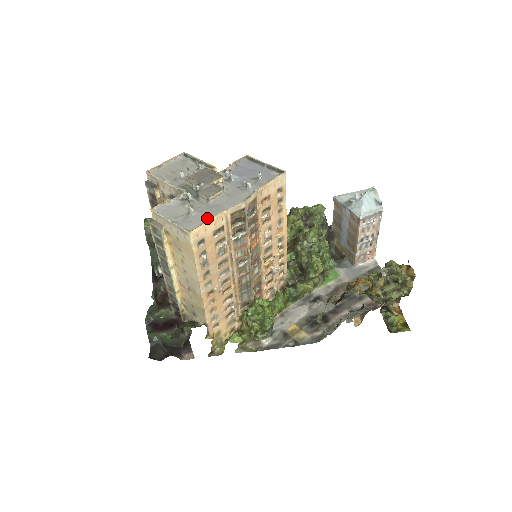
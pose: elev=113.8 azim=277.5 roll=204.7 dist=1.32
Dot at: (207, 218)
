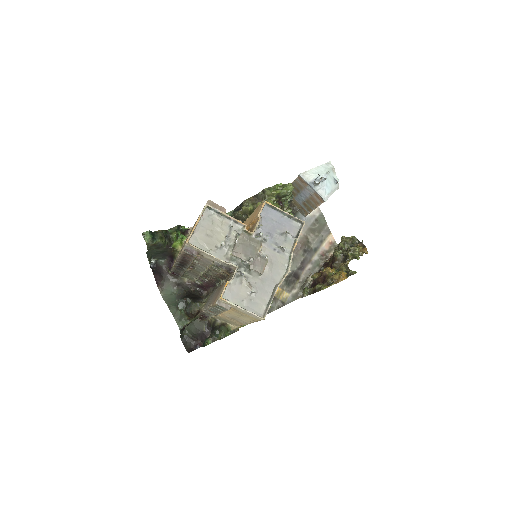
Dot at: (268, 296)
